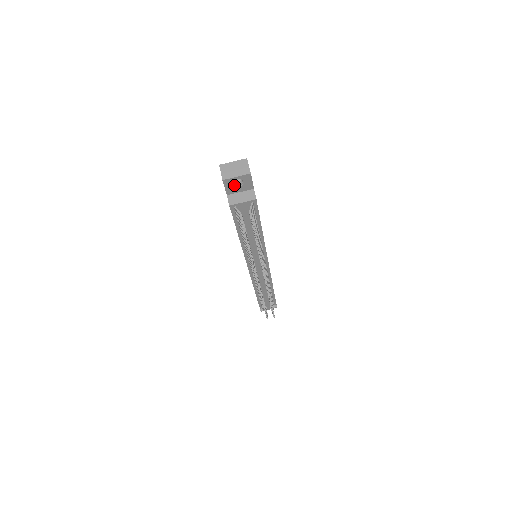
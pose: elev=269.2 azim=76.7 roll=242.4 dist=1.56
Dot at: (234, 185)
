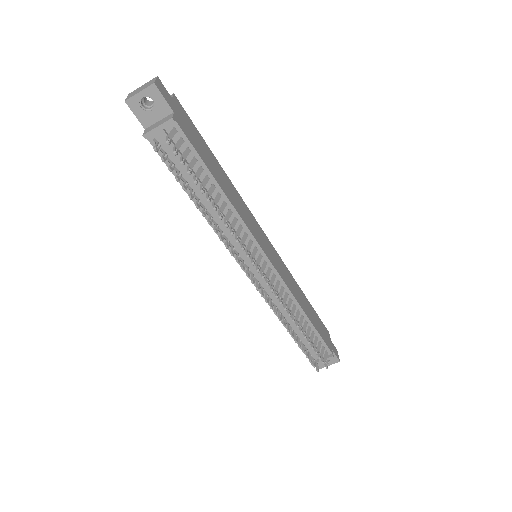
Dot at: (145, 110)
